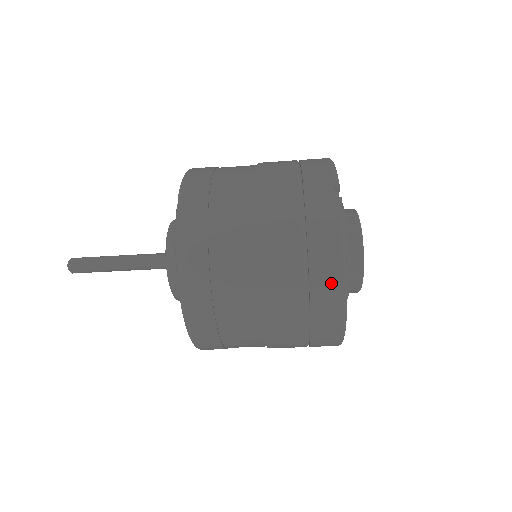
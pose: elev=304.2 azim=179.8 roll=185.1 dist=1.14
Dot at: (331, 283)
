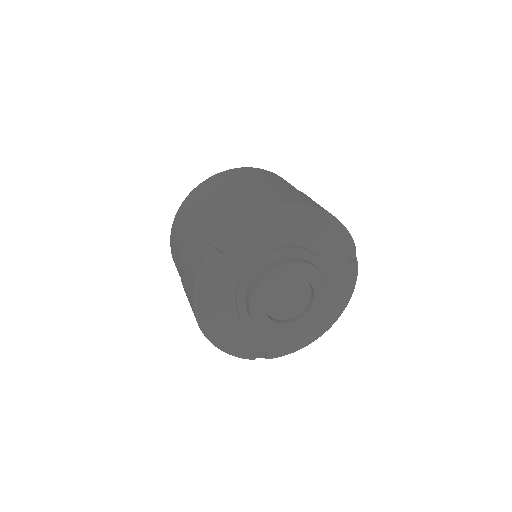
Dot at: (192, 306)
